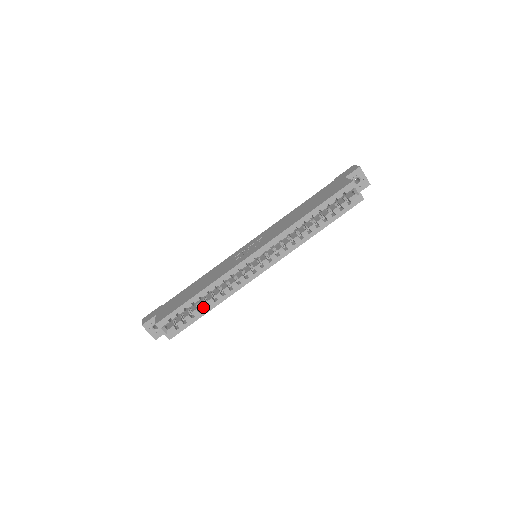
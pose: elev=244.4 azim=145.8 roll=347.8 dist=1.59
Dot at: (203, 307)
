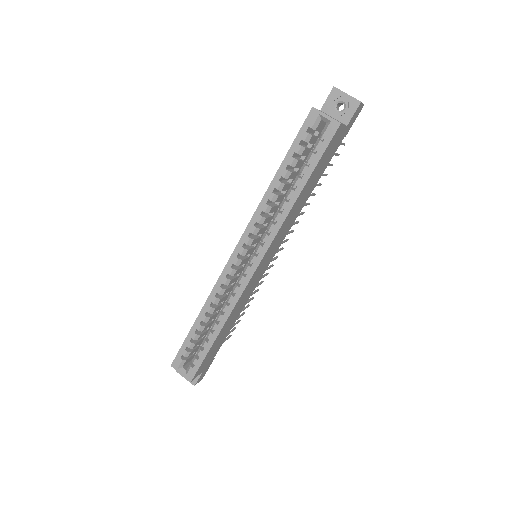
Dot at: (208, 334)
